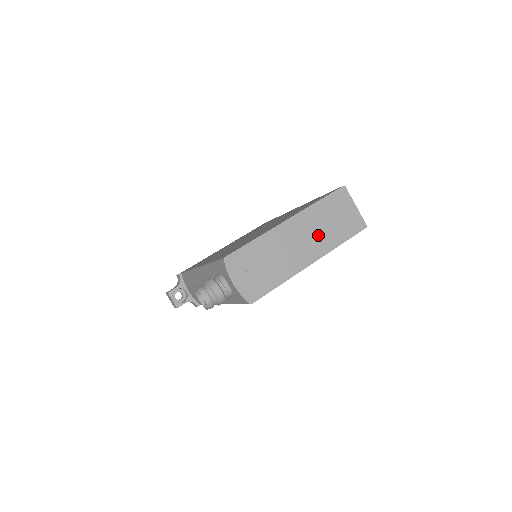
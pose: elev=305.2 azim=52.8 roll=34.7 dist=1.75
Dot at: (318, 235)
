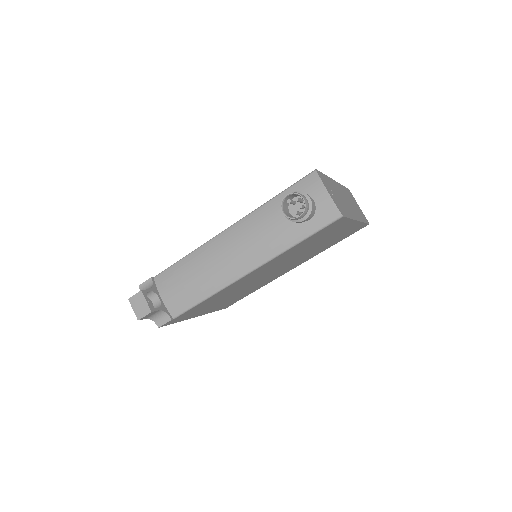
Dot at: (352, 206)
